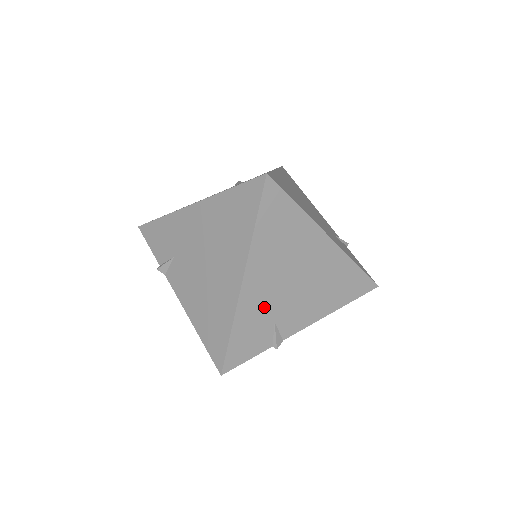
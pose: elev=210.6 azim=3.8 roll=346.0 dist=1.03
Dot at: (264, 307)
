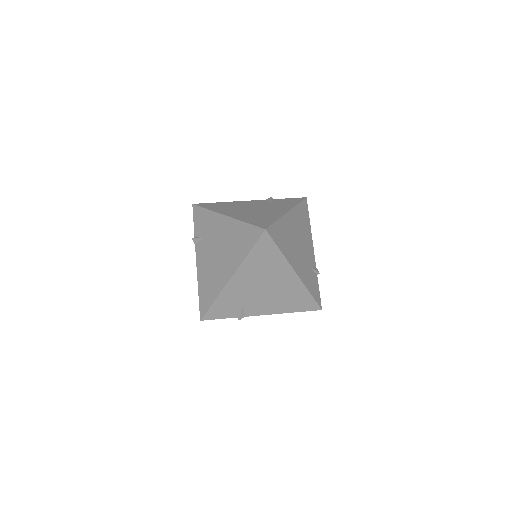
Dot at: (239, 296)
